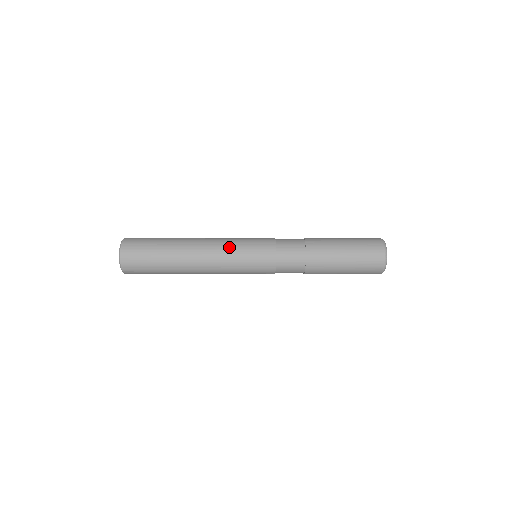
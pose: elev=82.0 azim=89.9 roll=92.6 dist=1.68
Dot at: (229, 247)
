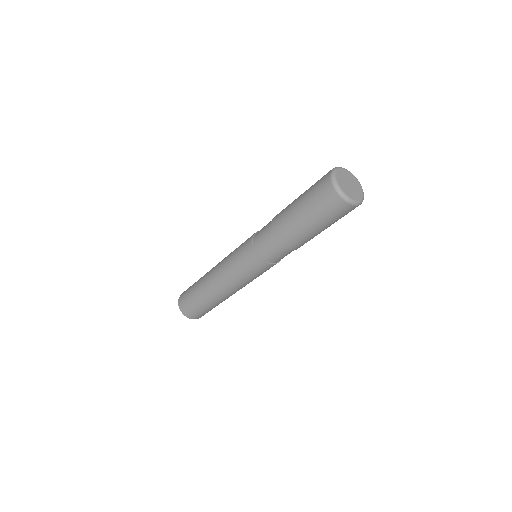
Dot at: (240, 283)
